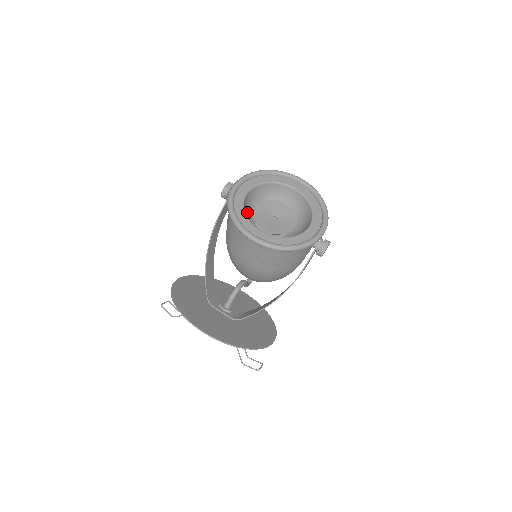
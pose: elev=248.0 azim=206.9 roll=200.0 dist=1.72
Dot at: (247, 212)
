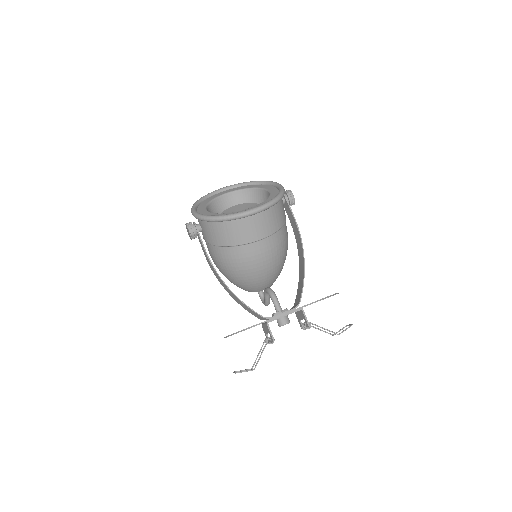
Dot at: occluded
